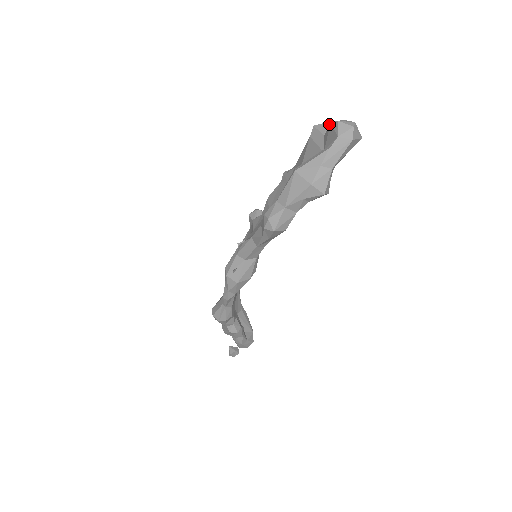
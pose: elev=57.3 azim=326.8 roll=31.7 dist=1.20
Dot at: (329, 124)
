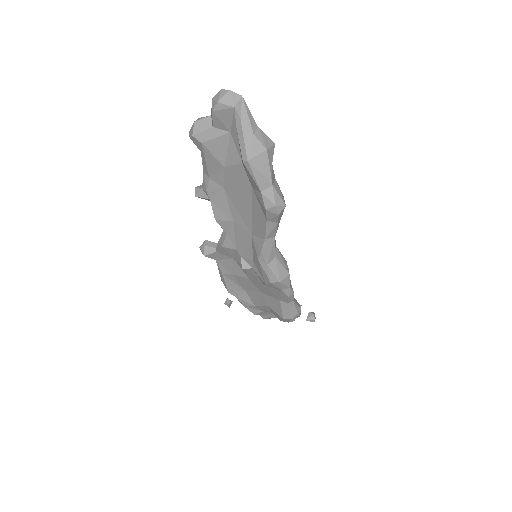
Dot at: (198, 120)
